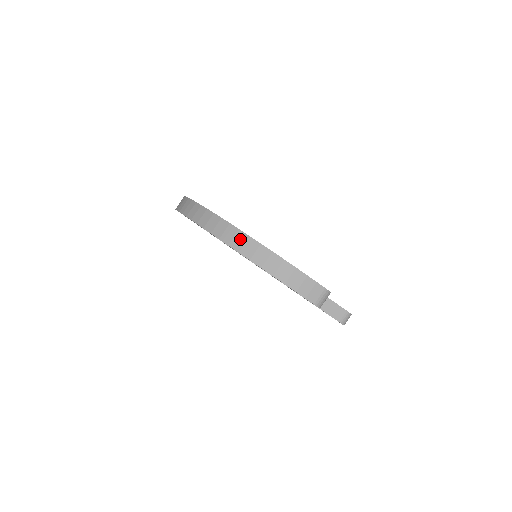
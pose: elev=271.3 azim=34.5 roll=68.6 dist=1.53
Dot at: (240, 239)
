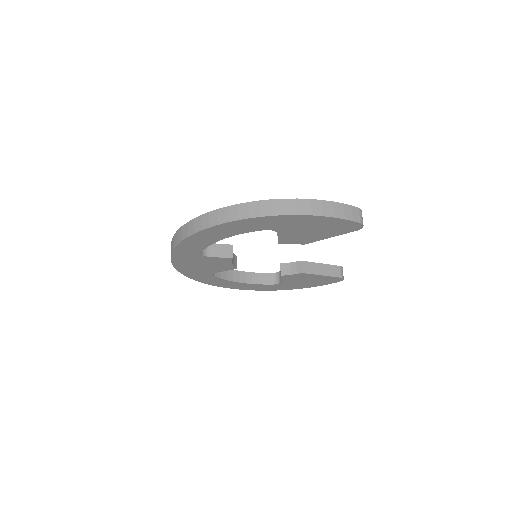
Dot at: (279, 205)
